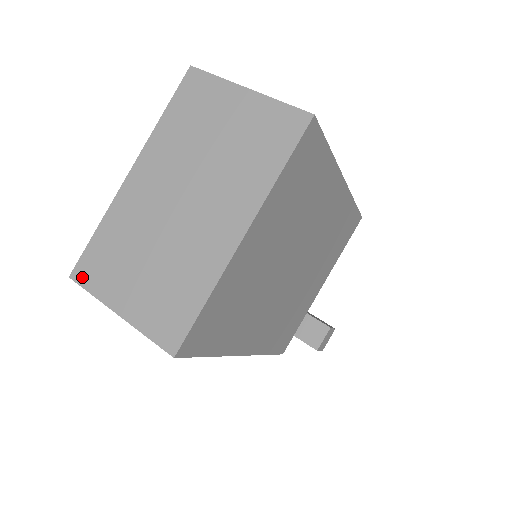
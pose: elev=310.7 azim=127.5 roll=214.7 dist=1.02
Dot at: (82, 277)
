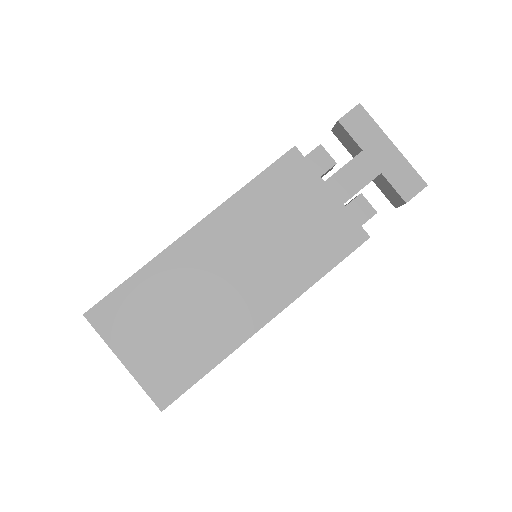
Dot at: occluded
